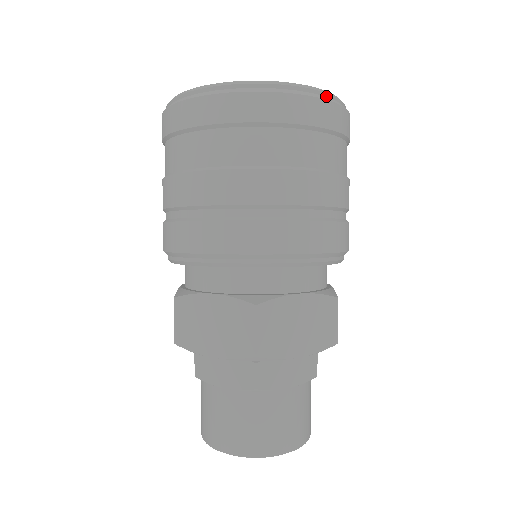
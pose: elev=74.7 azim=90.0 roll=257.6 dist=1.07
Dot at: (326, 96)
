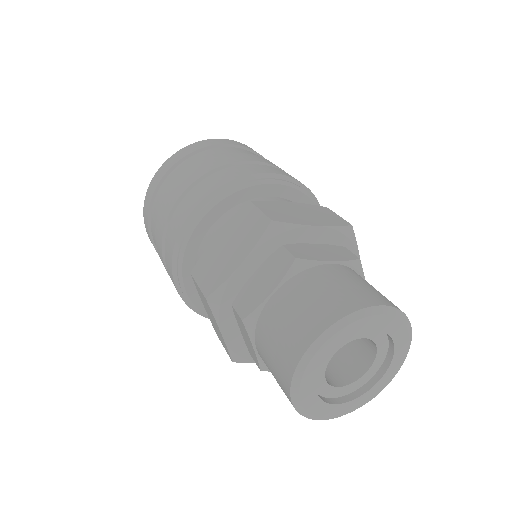
Dot at: occluded
